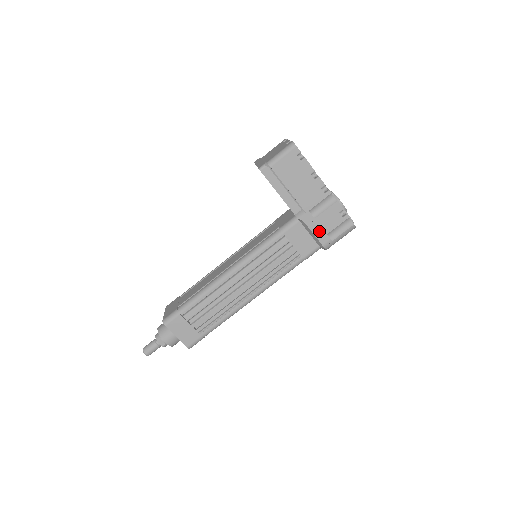
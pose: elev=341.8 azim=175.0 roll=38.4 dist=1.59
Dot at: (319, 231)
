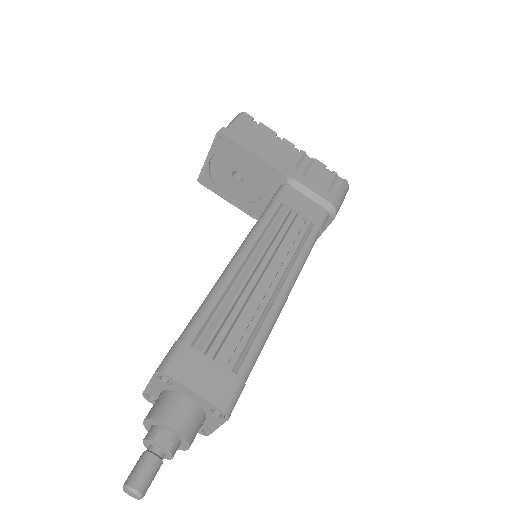
Dot at: (317, 188)
